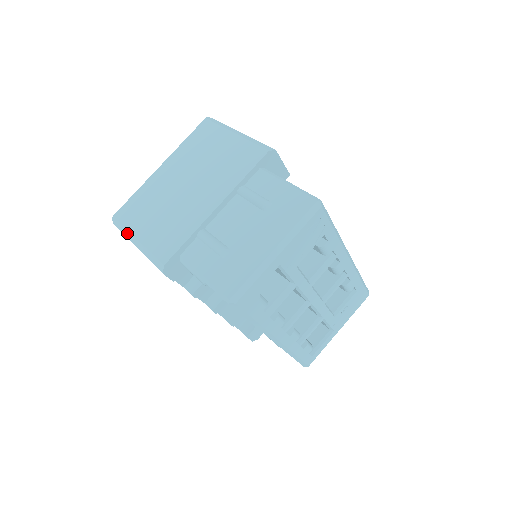
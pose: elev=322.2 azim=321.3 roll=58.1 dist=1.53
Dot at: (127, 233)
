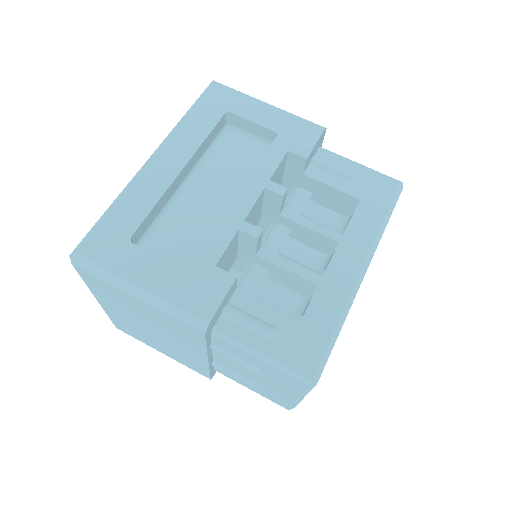
Dot at: occluded
